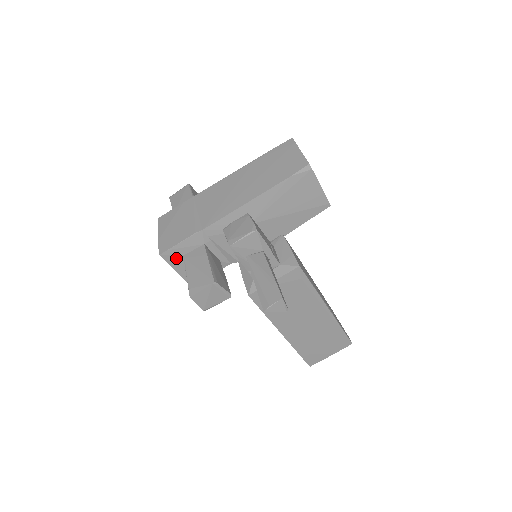
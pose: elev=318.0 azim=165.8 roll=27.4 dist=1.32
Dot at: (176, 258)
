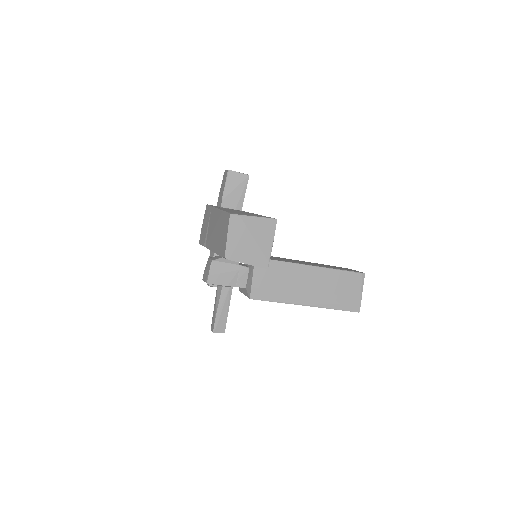
Dot at: occluded
